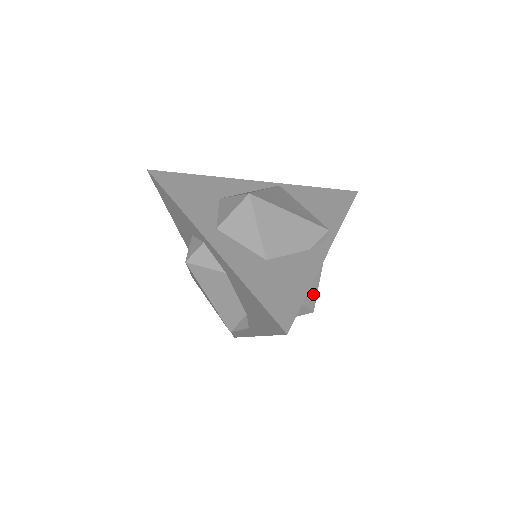
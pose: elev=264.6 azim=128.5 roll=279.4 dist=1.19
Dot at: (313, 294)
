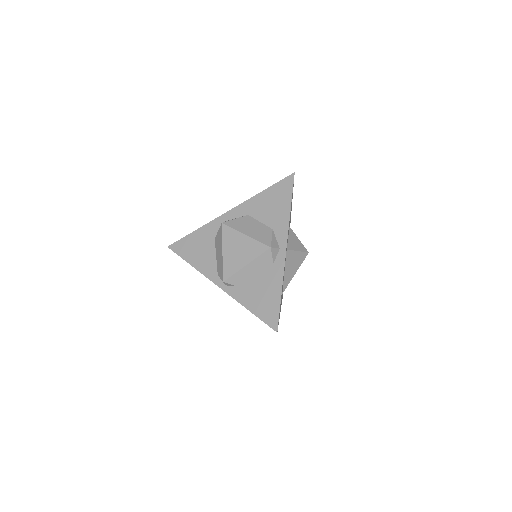
Dot at: occluded
